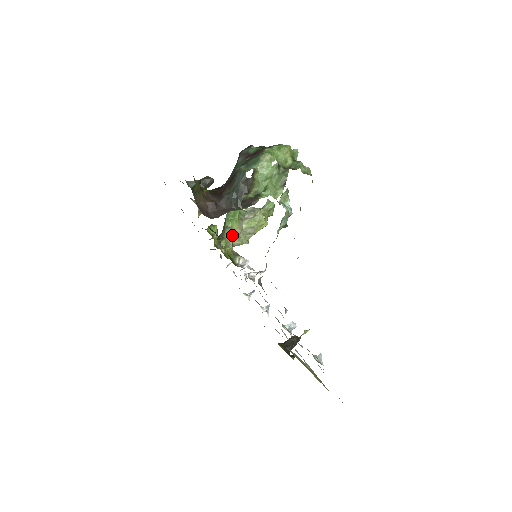
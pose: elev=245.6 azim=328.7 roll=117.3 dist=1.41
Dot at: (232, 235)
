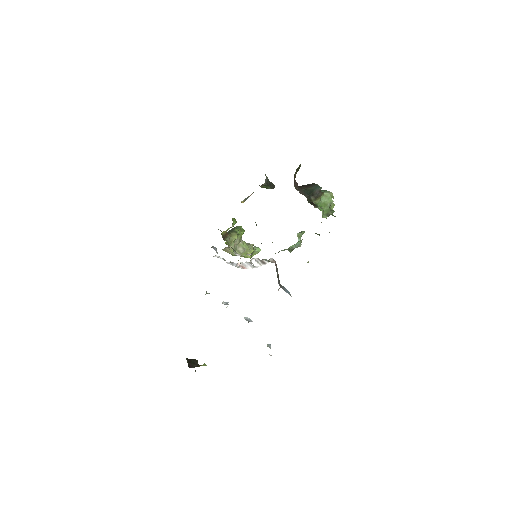
Dot at: (236, 238)
